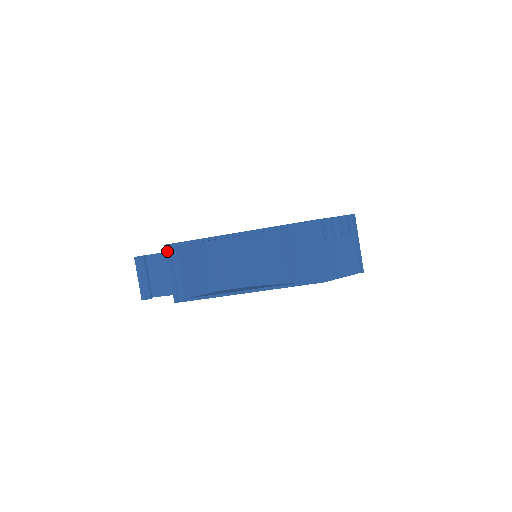
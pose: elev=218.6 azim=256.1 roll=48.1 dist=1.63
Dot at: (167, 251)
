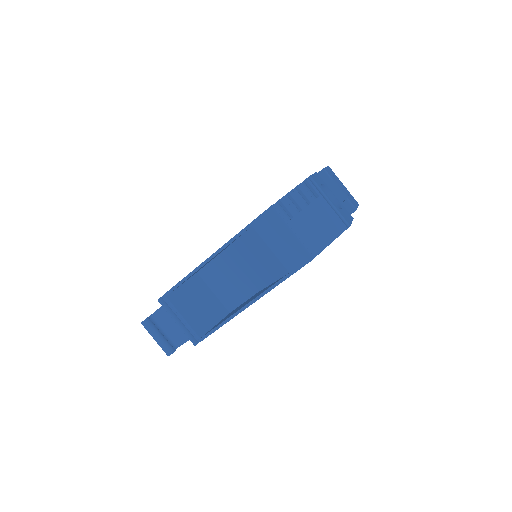
Dot at: (162, 305)
